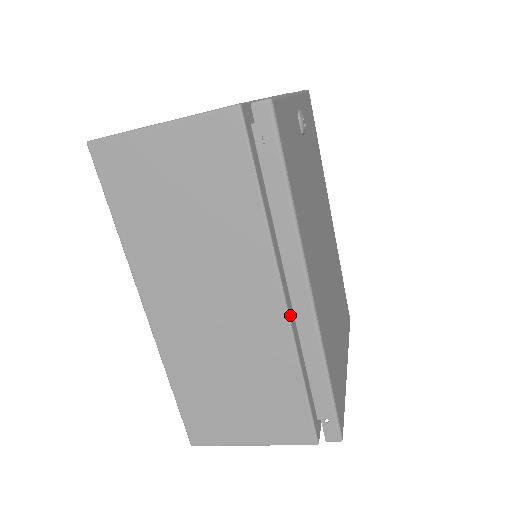
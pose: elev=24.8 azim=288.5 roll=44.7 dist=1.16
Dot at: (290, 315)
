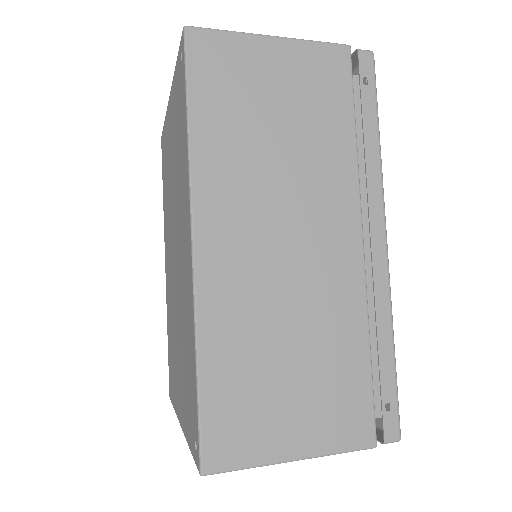
Dot at: (363, 264)
